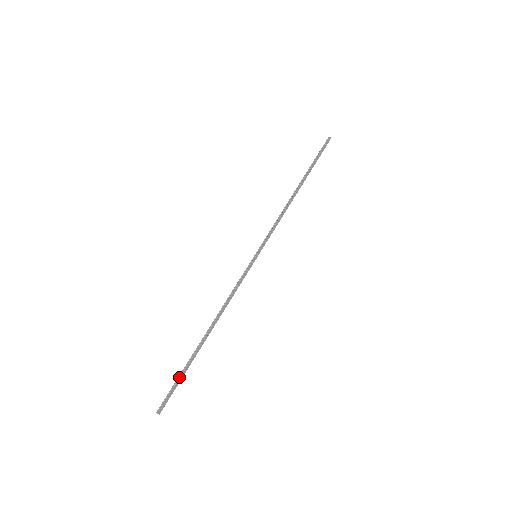
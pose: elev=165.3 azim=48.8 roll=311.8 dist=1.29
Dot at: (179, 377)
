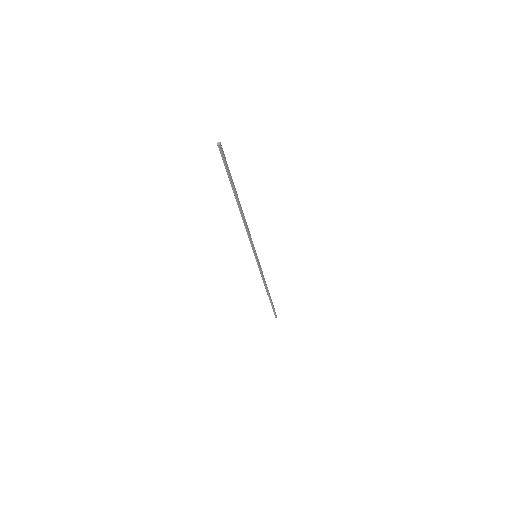
Dot at: (229, 172)
